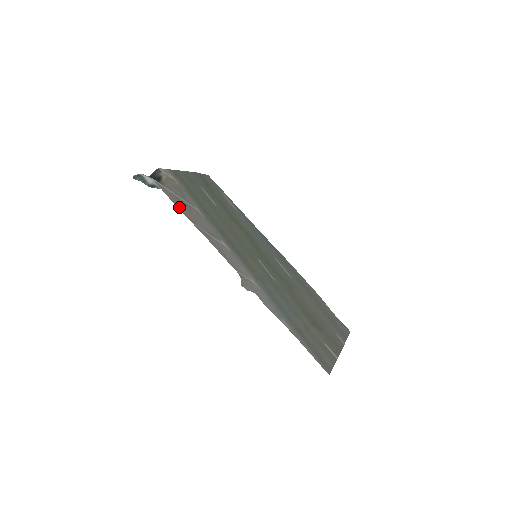
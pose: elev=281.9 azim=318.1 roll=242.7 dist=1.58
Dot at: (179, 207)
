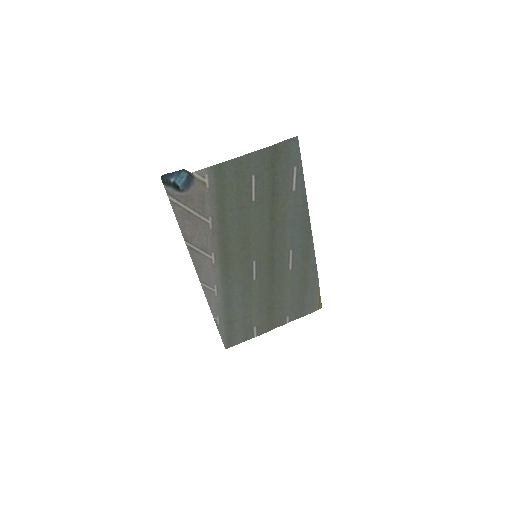
Dot at: (182, 226)
